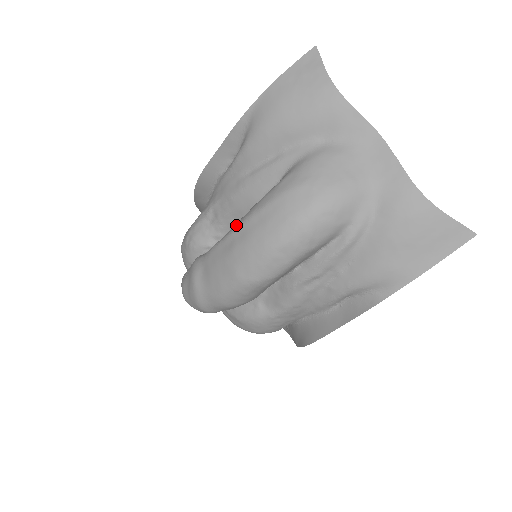
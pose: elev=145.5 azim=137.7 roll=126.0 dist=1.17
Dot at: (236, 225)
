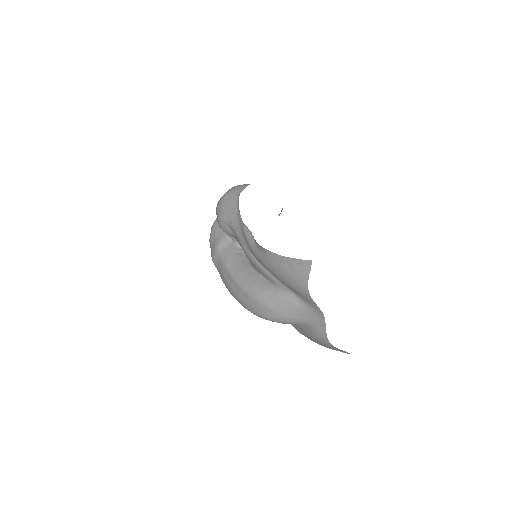
Dot at: (236, 279)
